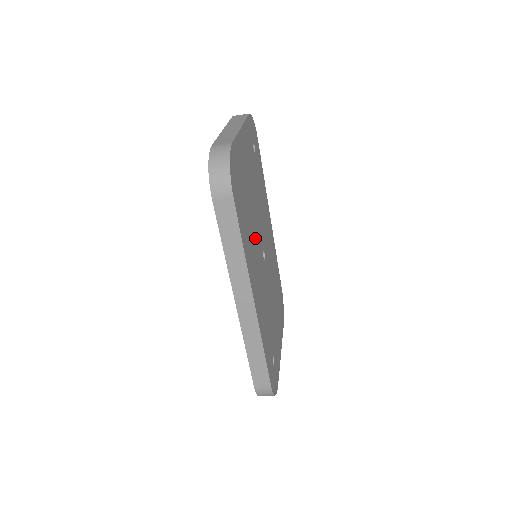
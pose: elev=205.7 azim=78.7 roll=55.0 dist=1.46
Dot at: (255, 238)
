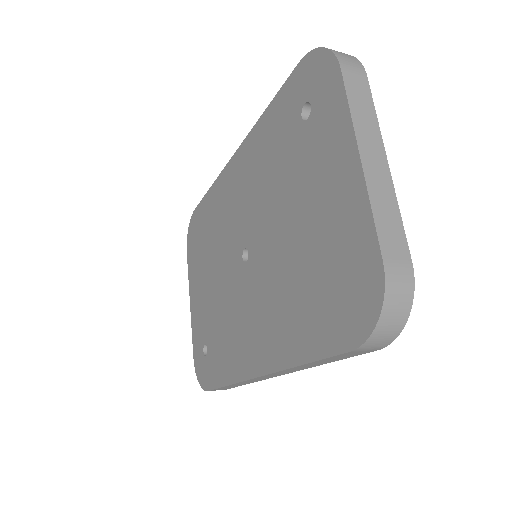
Dot at: occluded
